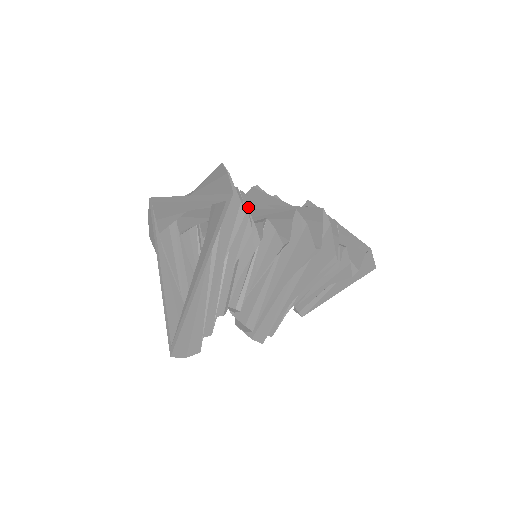
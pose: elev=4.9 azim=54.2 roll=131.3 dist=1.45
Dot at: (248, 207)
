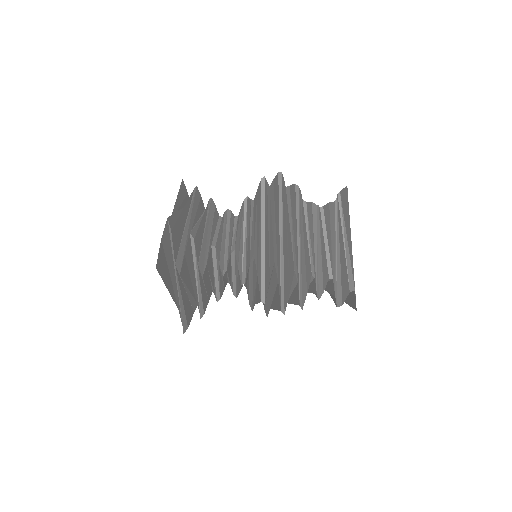
Dot at: occluded
